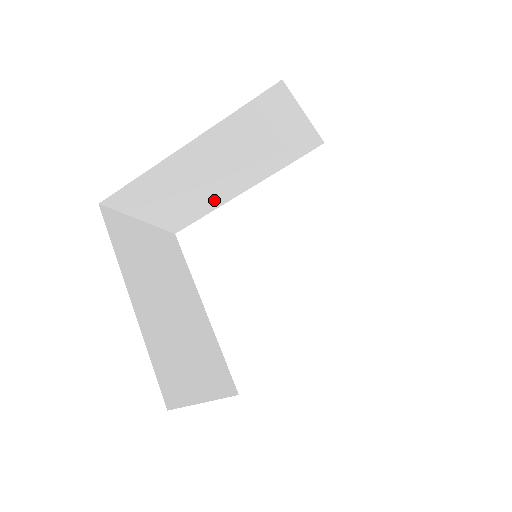
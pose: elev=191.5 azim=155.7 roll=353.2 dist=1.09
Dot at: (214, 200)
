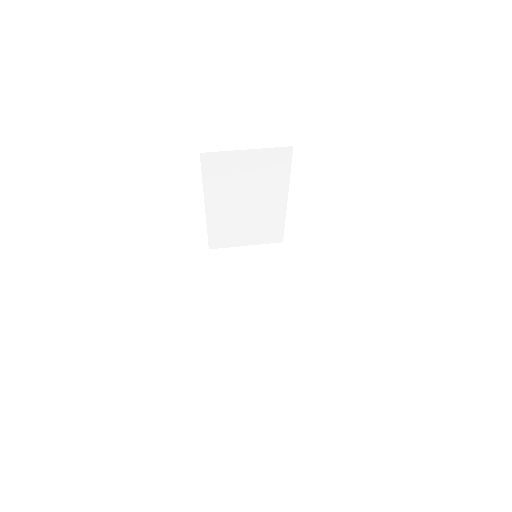
Dot at: occluded
